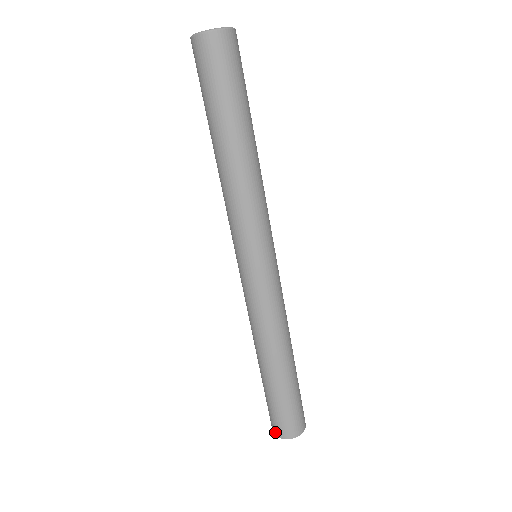
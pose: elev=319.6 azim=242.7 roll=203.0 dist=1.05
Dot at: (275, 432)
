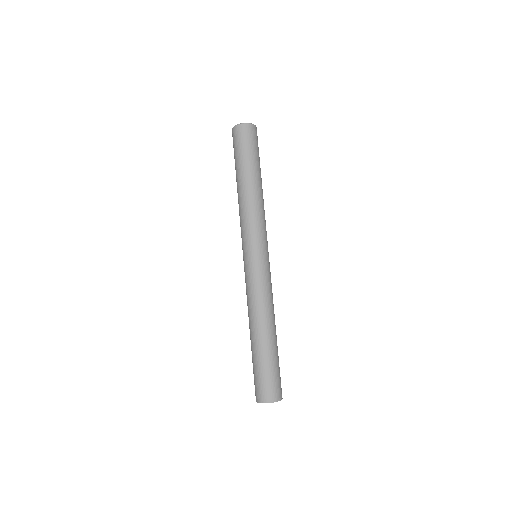
Dot at: (262, 399)
